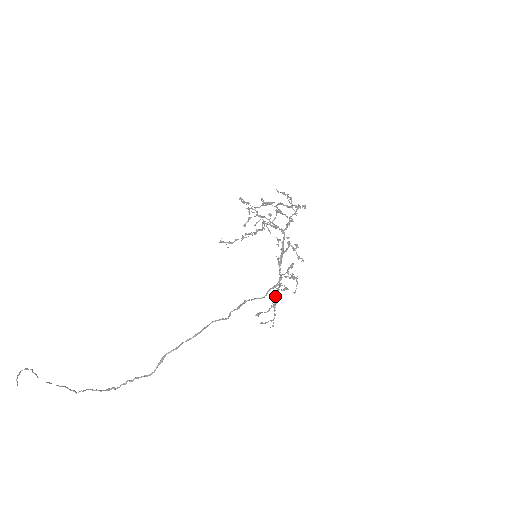
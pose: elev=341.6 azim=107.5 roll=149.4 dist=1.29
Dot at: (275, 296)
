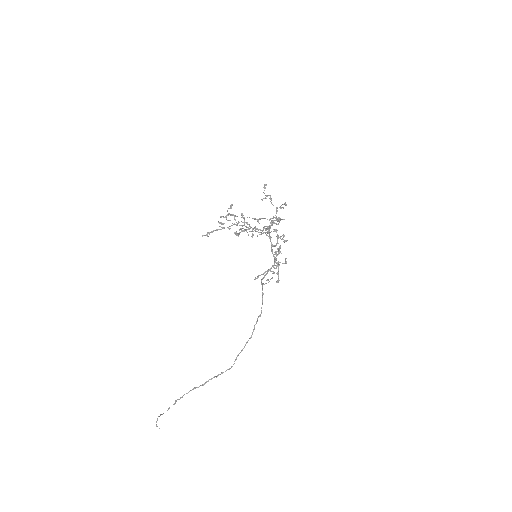
Dot at: (278, 277)
